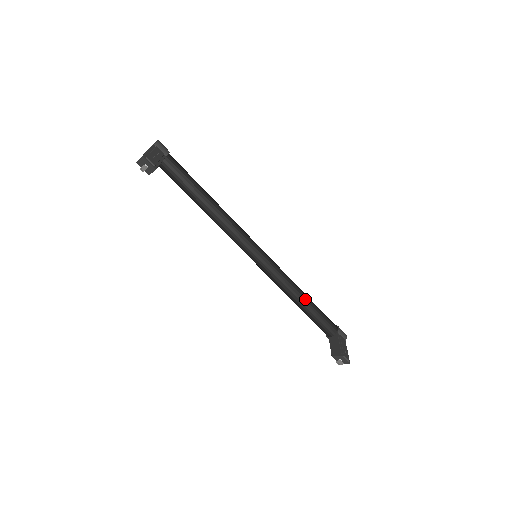
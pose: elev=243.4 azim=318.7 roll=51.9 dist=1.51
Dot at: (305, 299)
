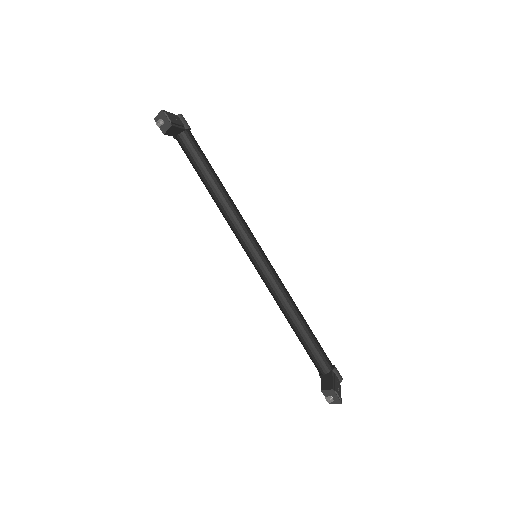
Dot at: (301, 319)
